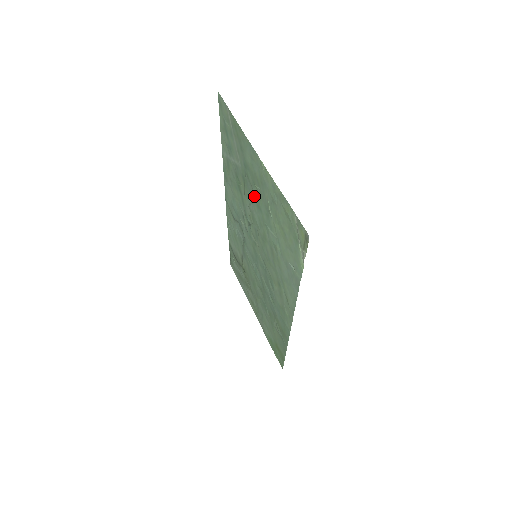
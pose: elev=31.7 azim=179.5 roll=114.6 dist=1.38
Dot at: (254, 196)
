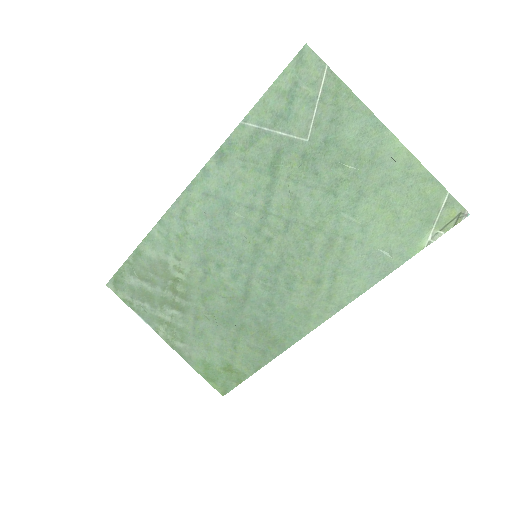
Dot at: (327, 178)
